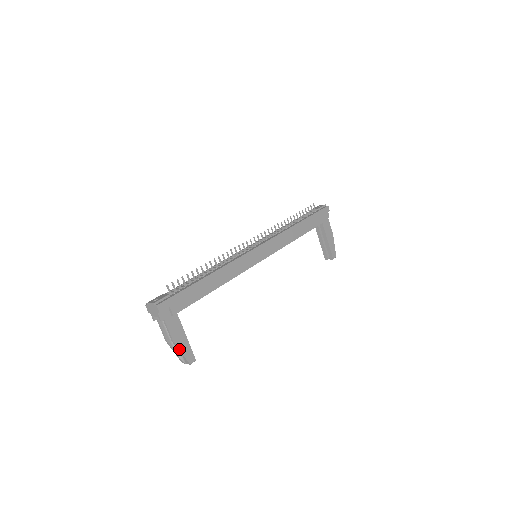
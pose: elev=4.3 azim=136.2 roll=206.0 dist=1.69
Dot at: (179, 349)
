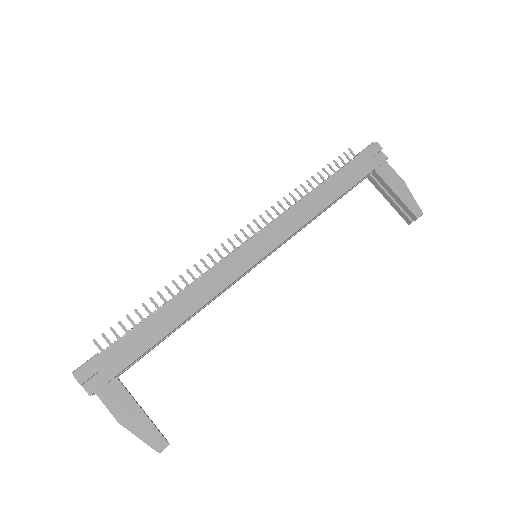
Dot at: (132, 432)
